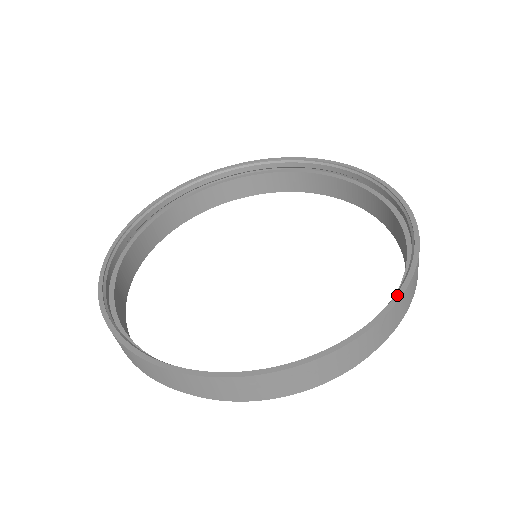
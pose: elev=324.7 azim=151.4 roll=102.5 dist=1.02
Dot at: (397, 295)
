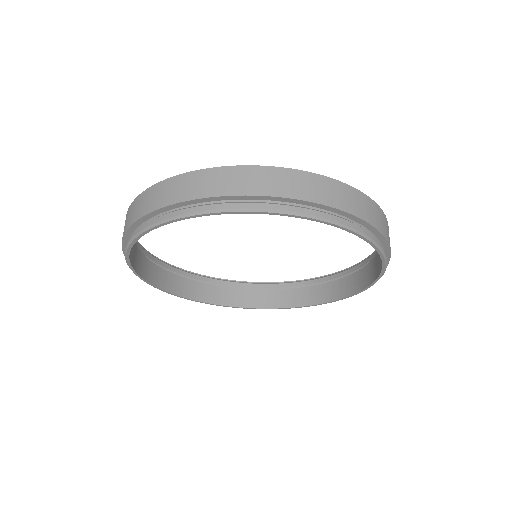
Dot at: (238, 167)
